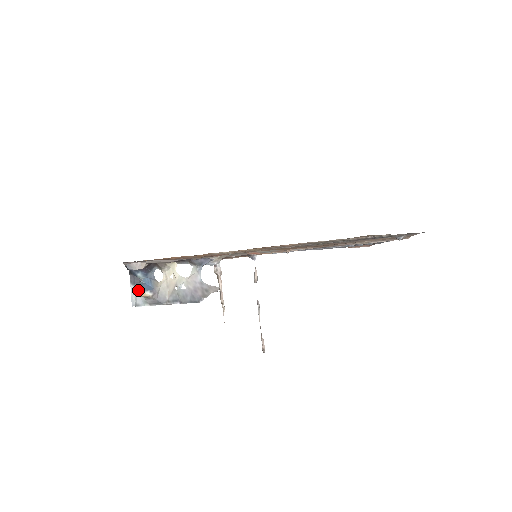
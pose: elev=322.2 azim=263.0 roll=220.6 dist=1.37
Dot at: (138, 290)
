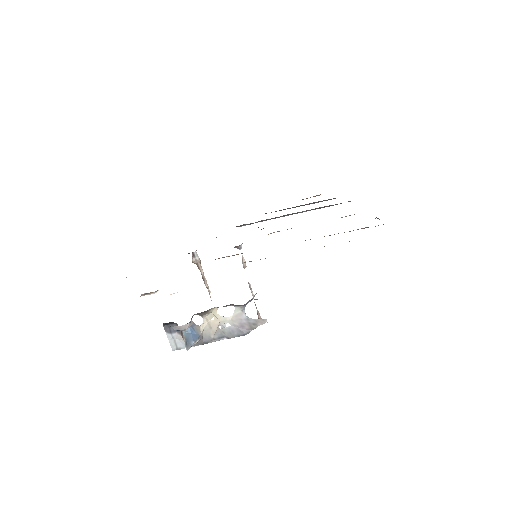
Dot at: (190, 345)
